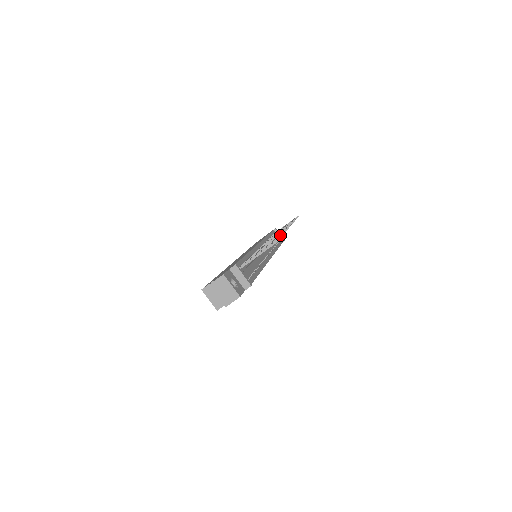
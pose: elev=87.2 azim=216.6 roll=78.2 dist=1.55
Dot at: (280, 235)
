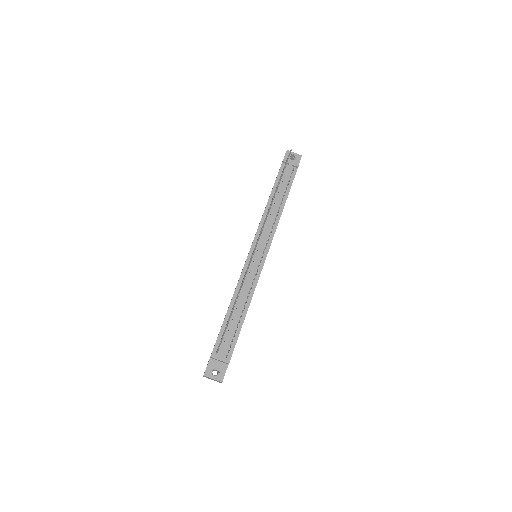
Dot at: occluded
